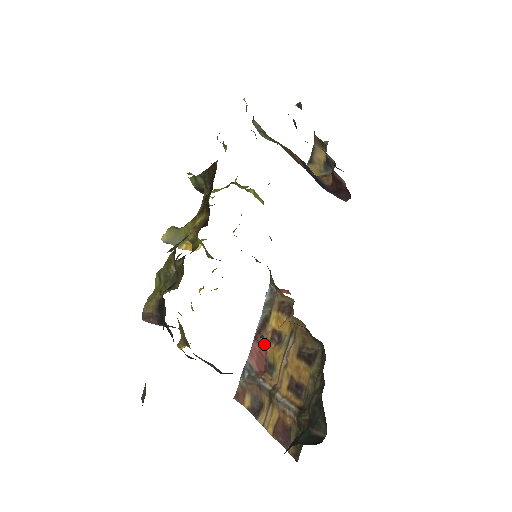
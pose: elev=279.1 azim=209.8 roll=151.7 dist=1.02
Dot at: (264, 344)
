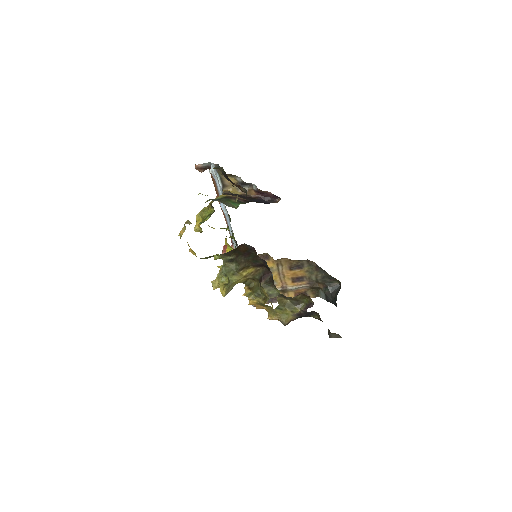
Dot at: occluded
